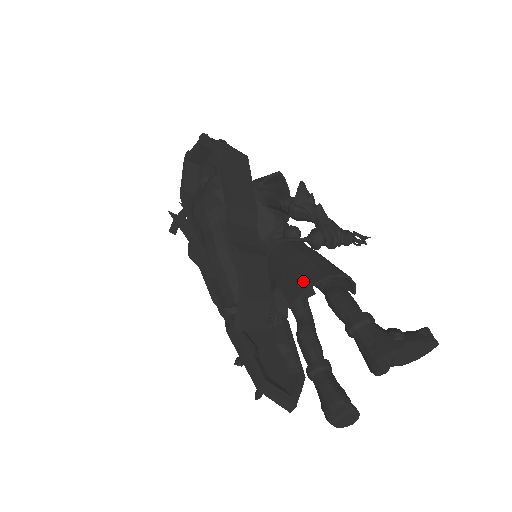
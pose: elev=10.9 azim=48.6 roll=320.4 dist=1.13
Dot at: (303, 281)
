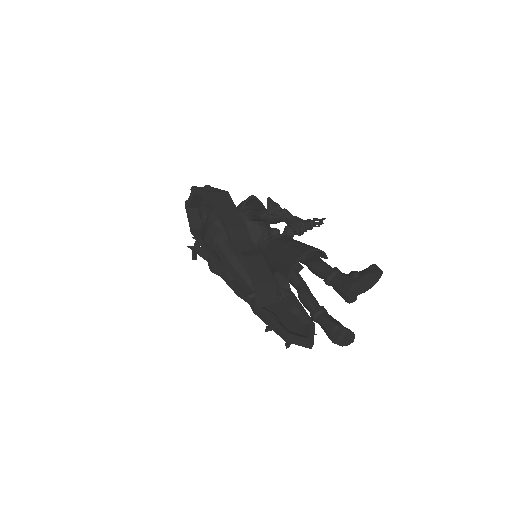
Dot at: (290, 262)
